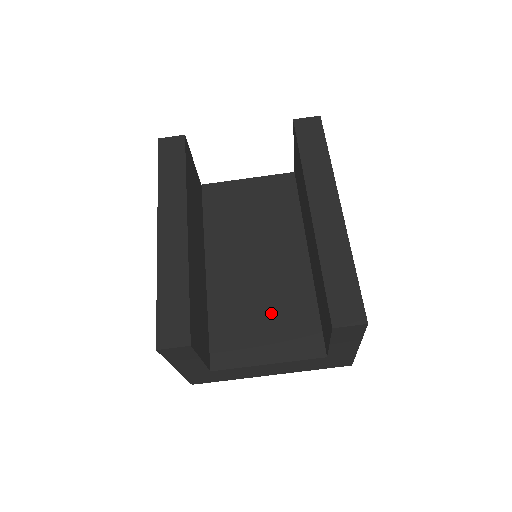
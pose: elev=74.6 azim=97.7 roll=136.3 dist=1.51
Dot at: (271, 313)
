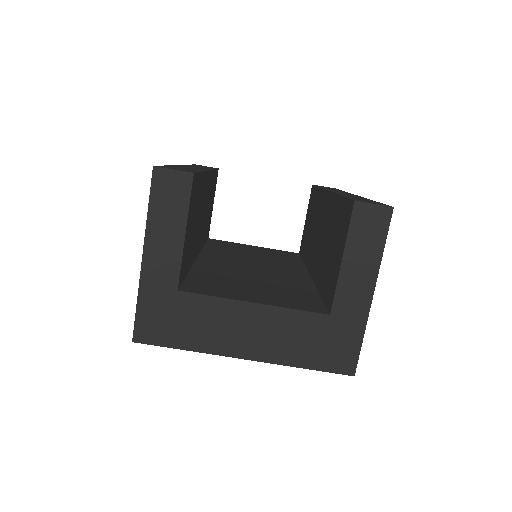
Dot at: (264, 285)
